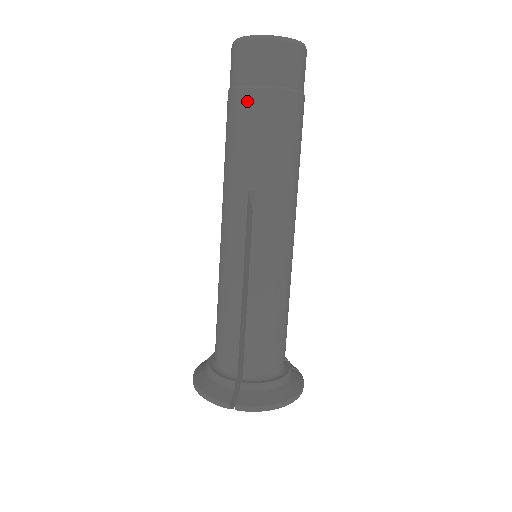
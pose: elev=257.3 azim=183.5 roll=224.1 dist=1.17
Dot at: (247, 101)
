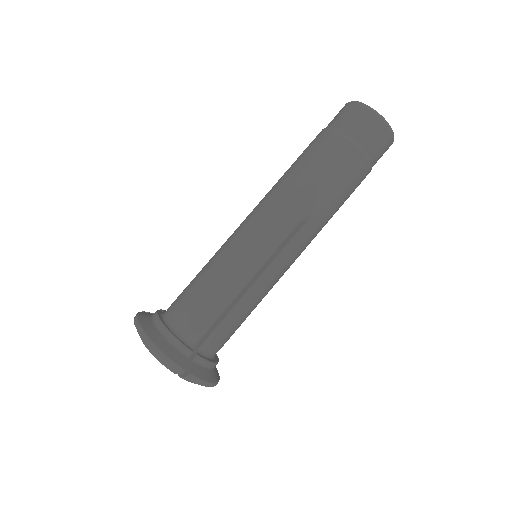
Dot at: (350, 154)
